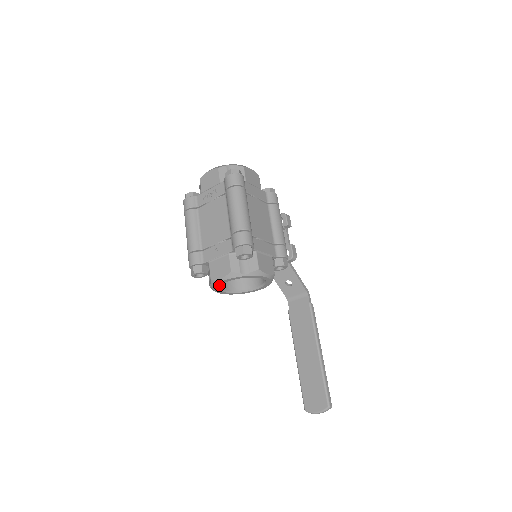
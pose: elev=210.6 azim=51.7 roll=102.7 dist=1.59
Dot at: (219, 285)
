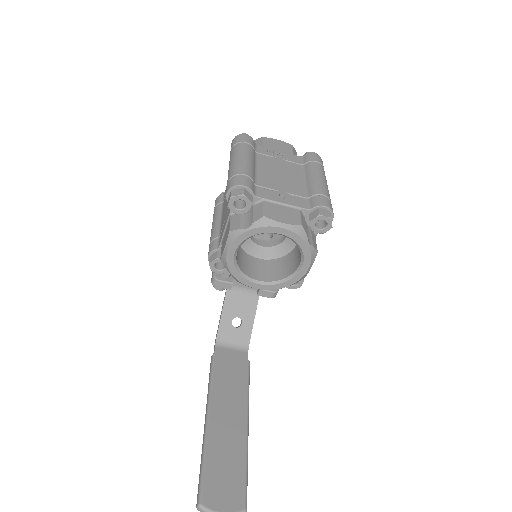
Dot at: (262, 232)
